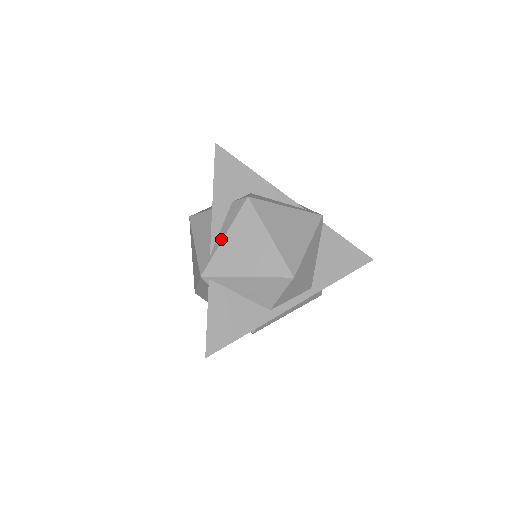
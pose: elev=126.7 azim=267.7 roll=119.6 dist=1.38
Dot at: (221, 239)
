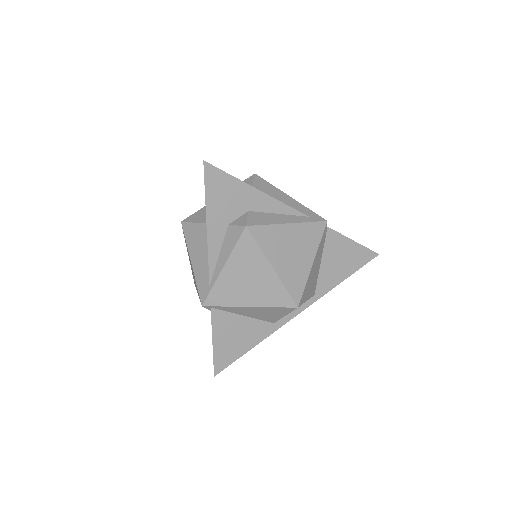
Dot at: (220, 270)
